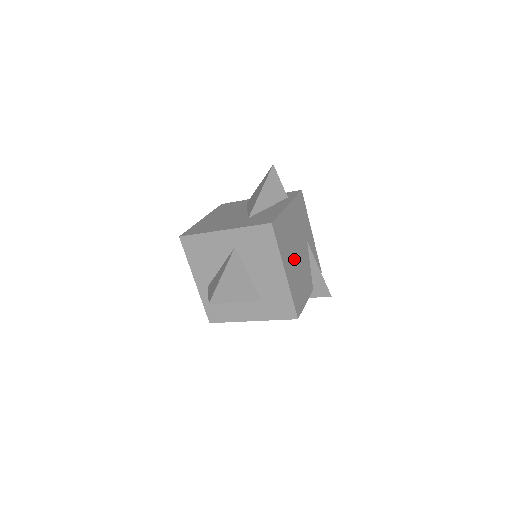
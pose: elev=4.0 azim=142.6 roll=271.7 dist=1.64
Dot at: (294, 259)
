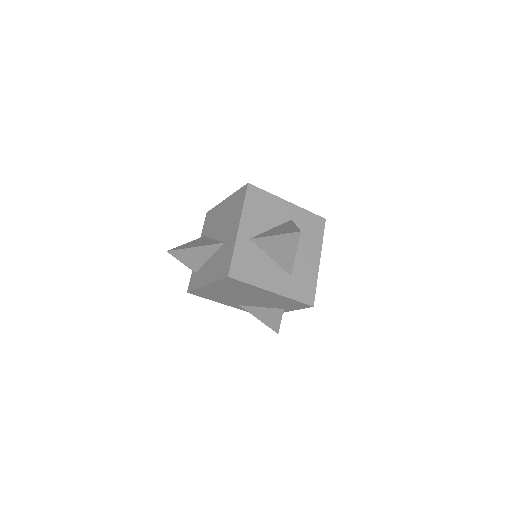
Dot at: occluded
